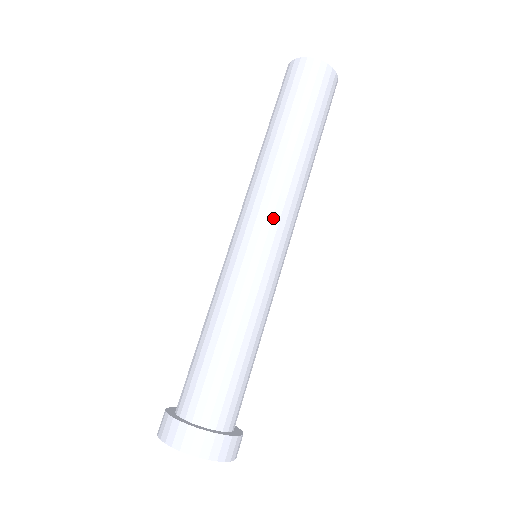
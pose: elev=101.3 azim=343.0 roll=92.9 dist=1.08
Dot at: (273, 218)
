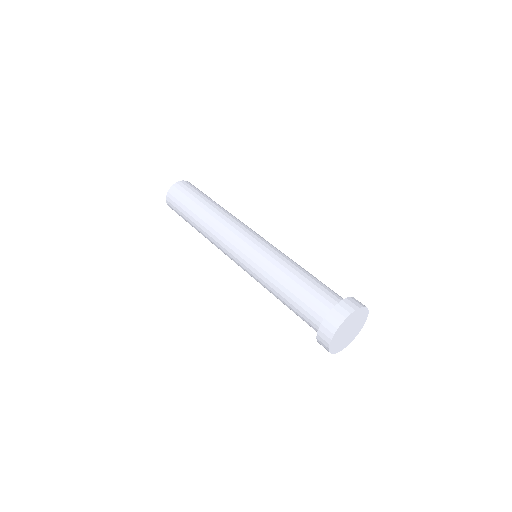
Dot at: (243, 230)
